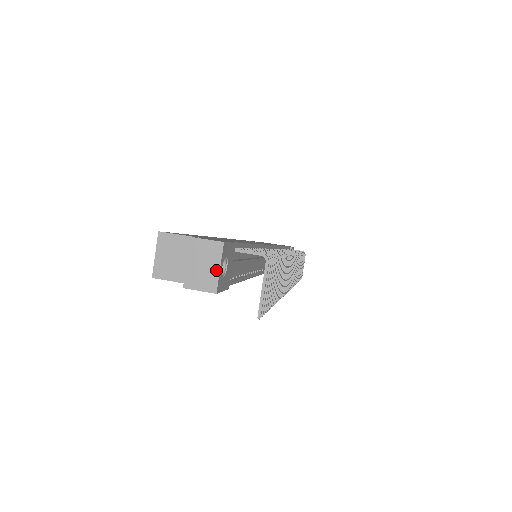
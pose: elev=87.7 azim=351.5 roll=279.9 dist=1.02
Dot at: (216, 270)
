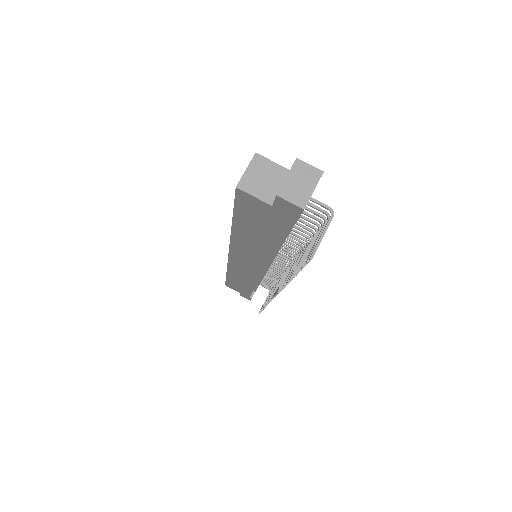
Dot at: (310, 191)
